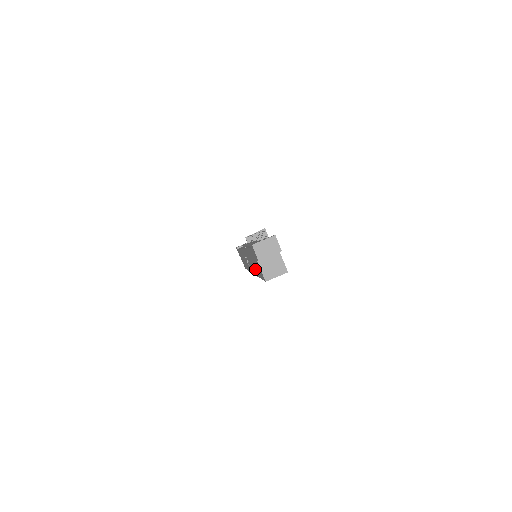
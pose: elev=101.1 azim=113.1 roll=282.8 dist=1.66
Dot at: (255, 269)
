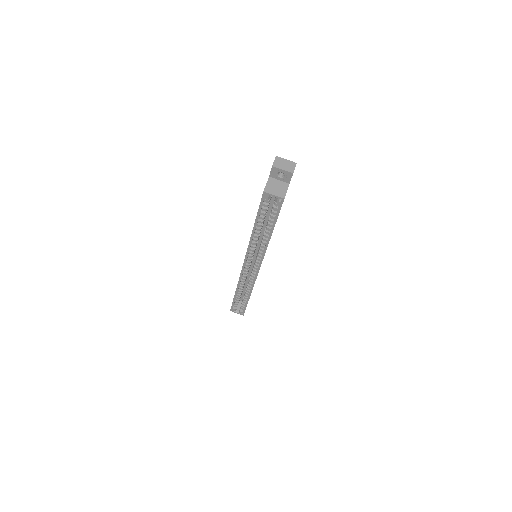
Dot at: occluded
